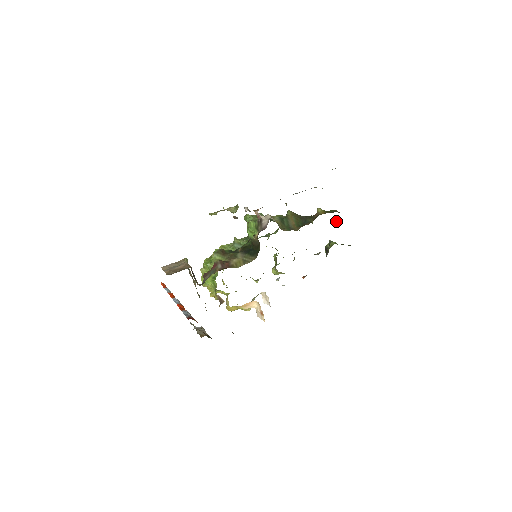
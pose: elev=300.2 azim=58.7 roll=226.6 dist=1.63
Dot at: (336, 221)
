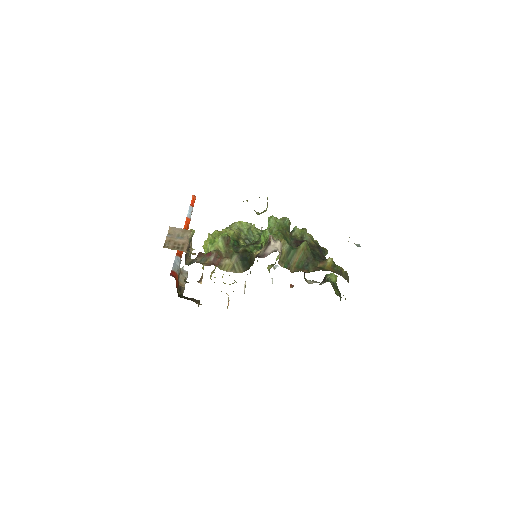
Dot at: occluded
